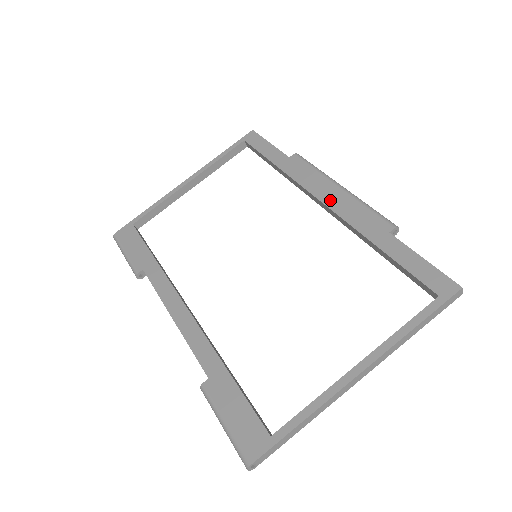
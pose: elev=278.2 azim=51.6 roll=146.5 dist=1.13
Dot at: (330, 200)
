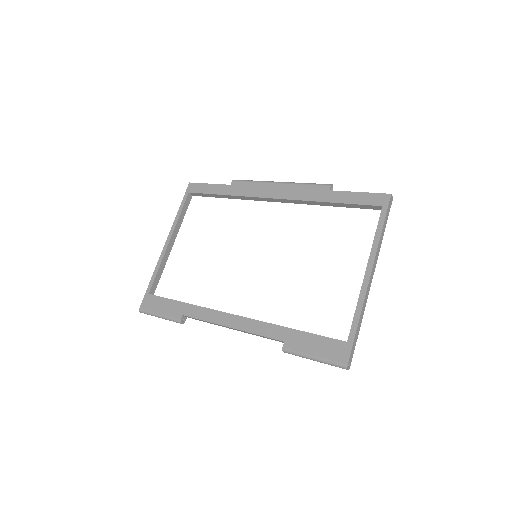
Dot at: (279, 194)
